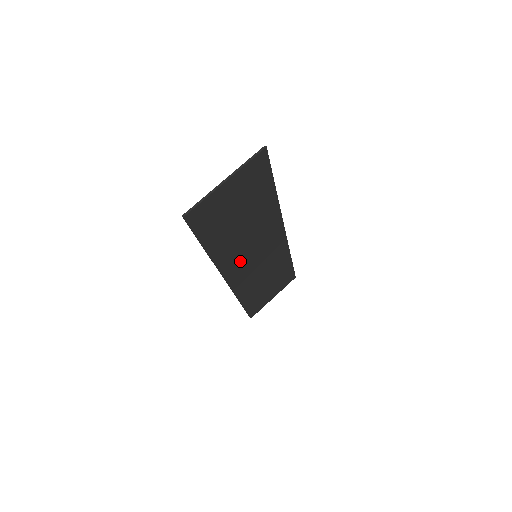
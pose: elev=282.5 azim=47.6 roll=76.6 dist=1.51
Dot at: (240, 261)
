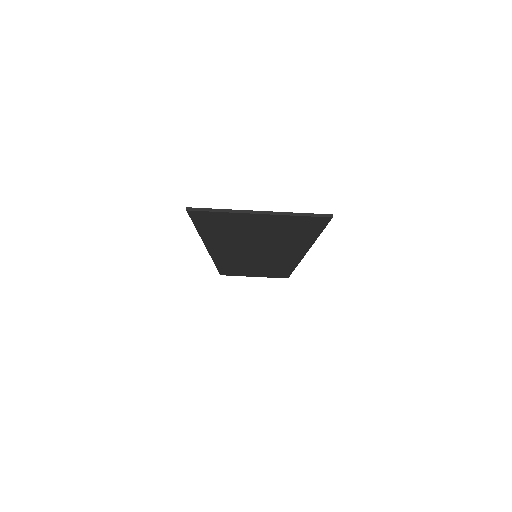
Dot at: (235, 252)
